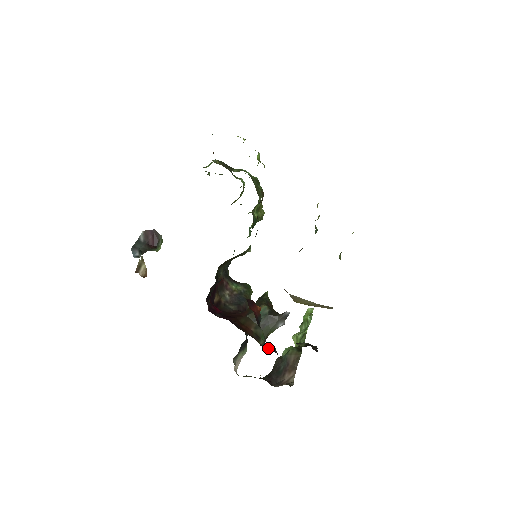
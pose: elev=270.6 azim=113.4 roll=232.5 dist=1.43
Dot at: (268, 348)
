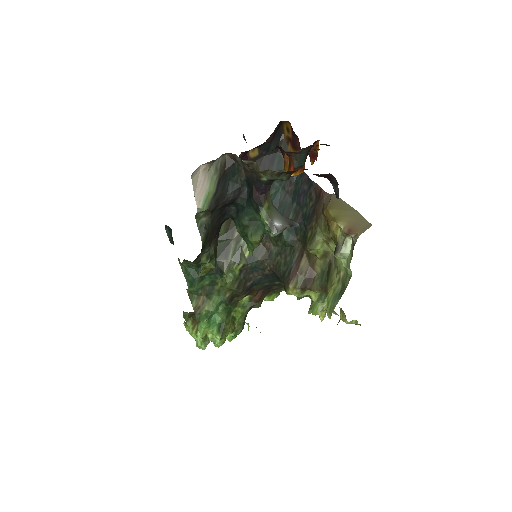
Dot at: occluded
